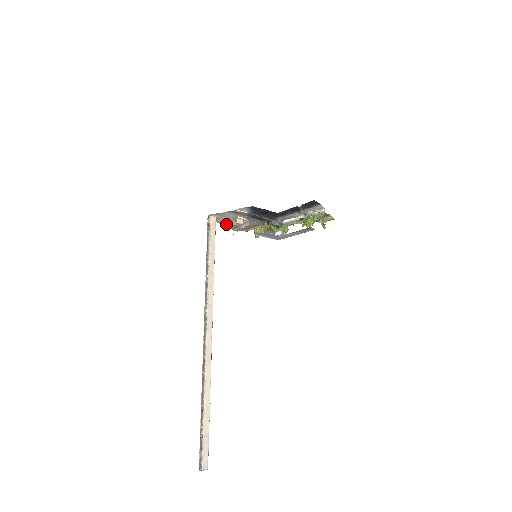
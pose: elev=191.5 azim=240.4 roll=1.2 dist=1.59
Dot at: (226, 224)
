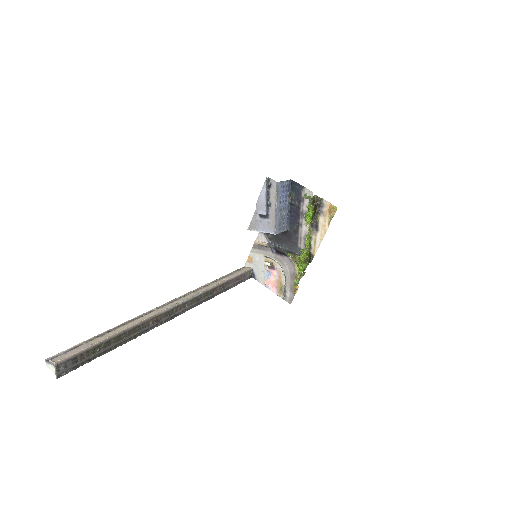
Dot at: (270, 285)
